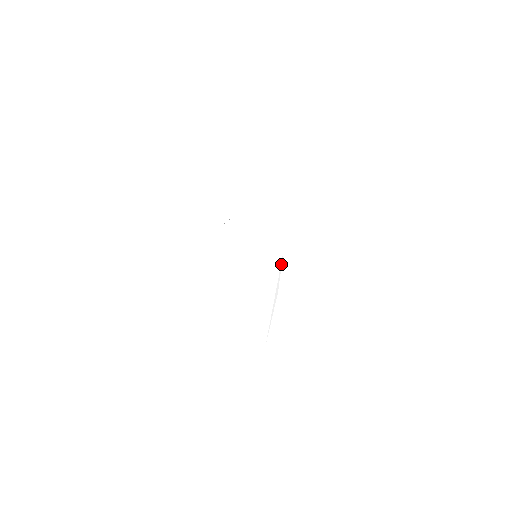
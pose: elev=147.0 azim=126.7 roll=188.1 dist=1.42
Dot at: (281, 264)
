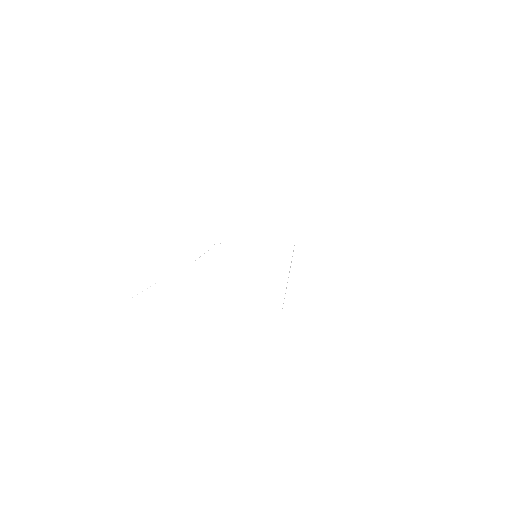
Dot at: occluded
